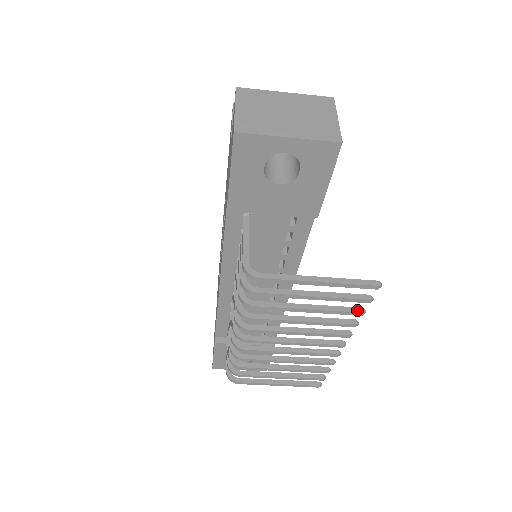
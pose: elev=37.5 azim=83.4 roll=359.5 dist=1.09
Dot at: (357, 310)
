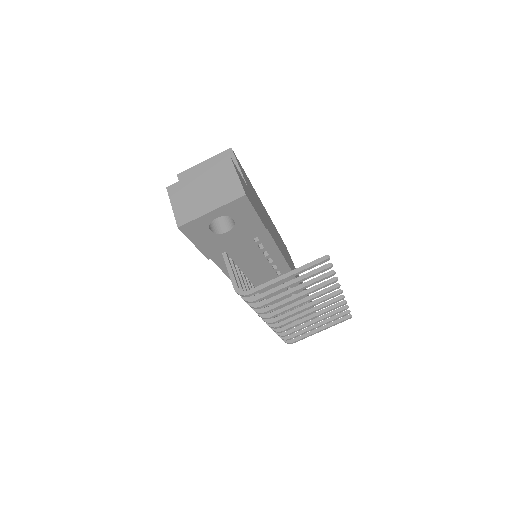
Dot at: (328, 274)
